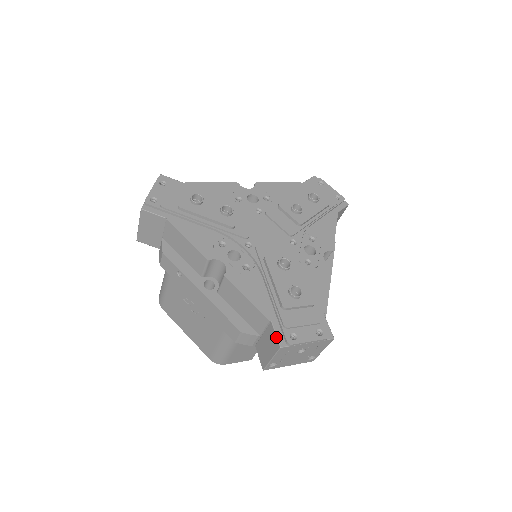
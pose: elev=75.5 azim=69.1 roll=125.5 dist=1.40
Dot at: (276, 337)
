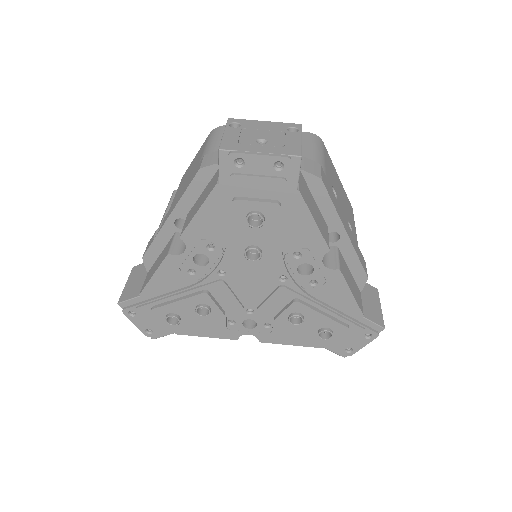
Dot at: occluded
